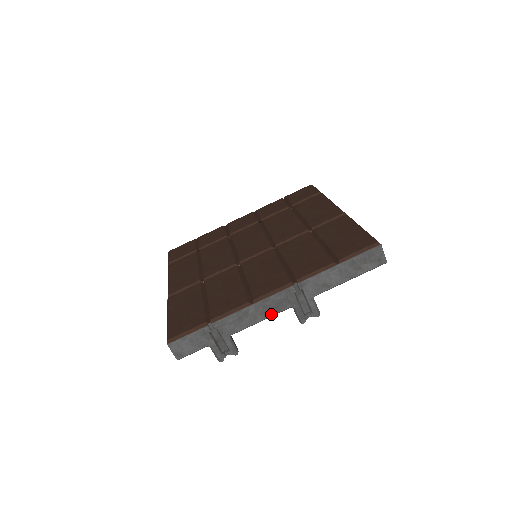
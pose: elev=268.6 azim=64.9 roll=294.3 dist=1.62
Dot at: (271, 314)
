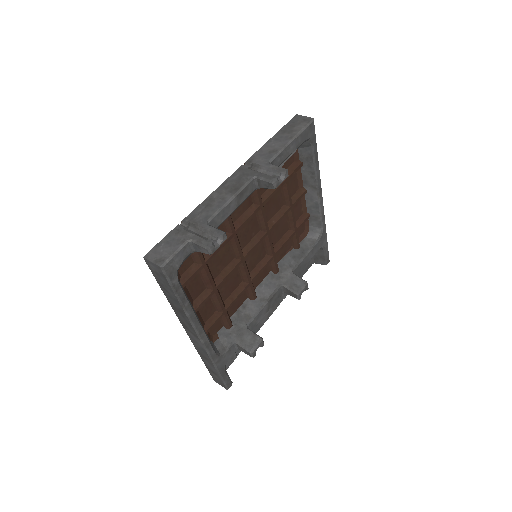
Dot at: (237, 190)
